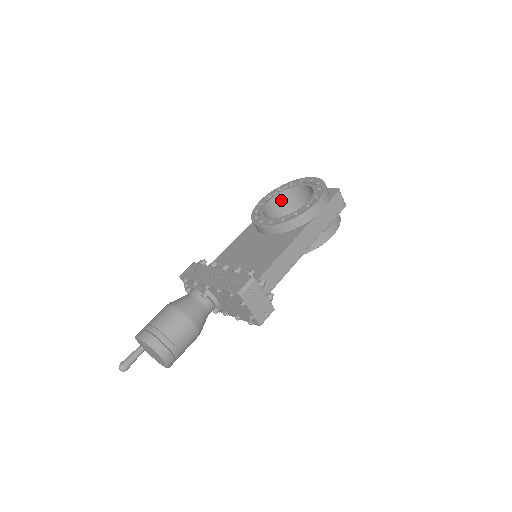
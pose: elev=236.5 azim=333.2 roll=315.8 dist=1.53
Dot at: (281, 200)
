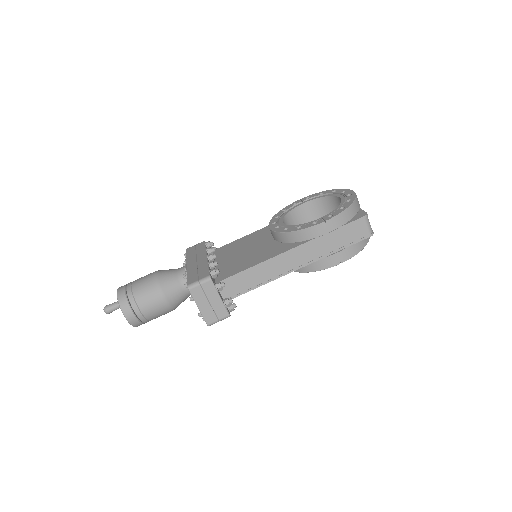
Dot at: (319, 206)
